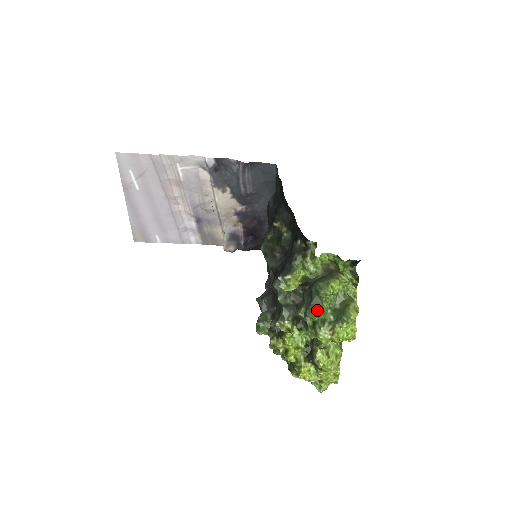
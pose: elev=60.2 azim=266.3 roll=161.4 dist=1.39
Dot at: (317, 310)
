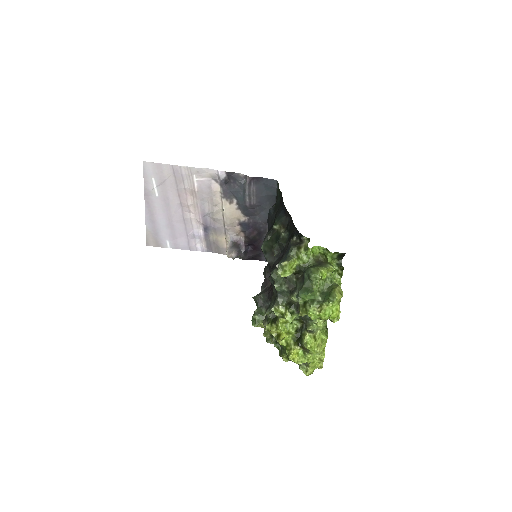
Dot at: (308, 291)
